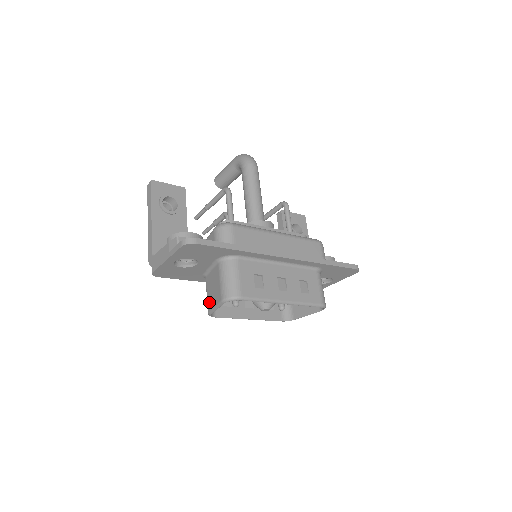
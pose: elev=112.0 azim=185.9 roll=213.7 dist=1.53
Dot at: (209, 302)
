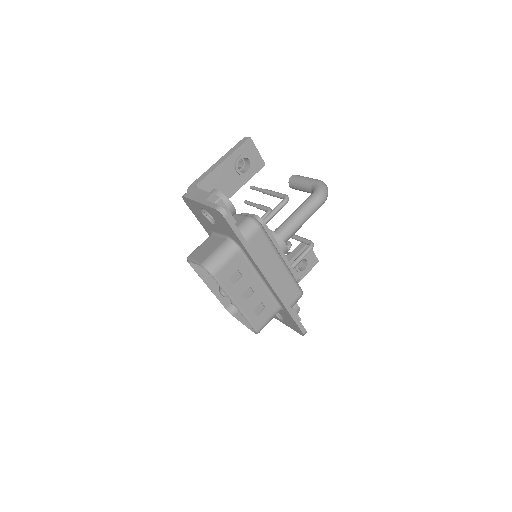
Dot at: (195, 252)
